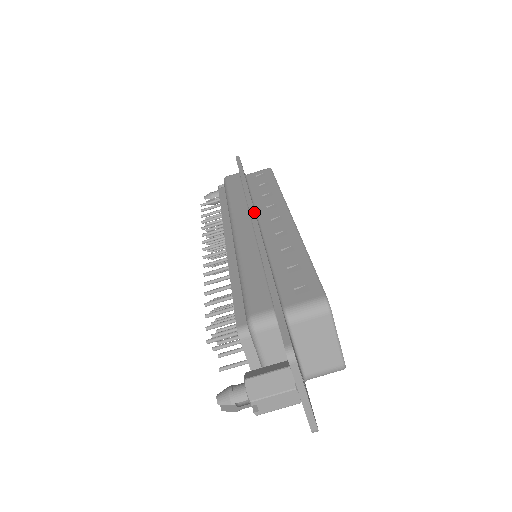
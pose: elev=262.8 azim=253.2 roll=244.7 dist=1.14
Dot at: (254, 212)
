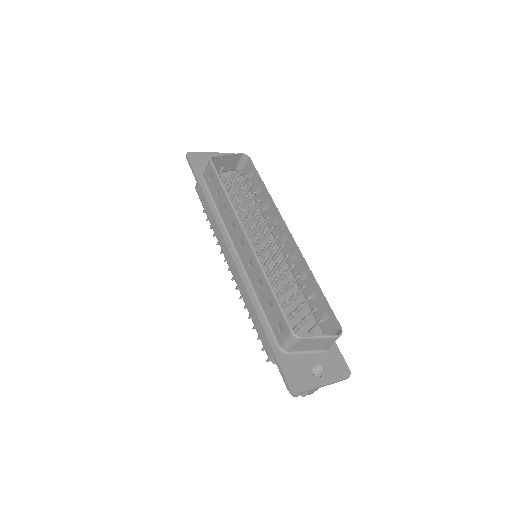
Dot at: (227, 248)
